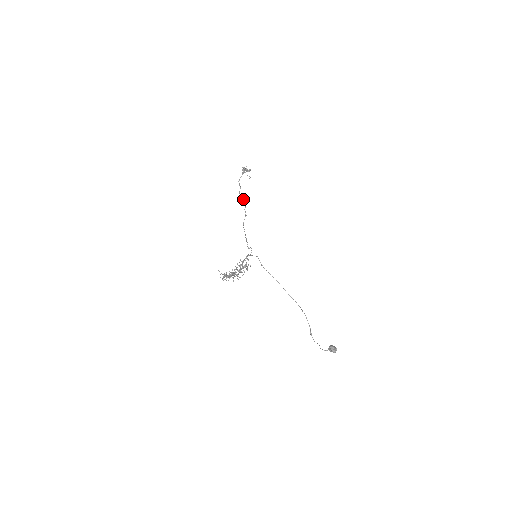
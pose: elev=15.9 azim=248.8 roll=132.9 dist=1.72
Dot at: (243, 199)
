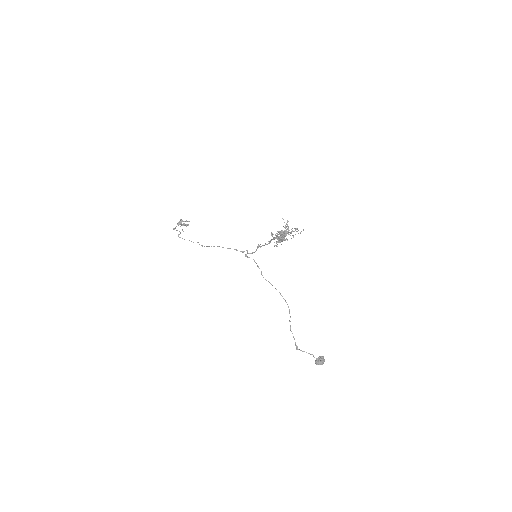
Dot at: occluded
